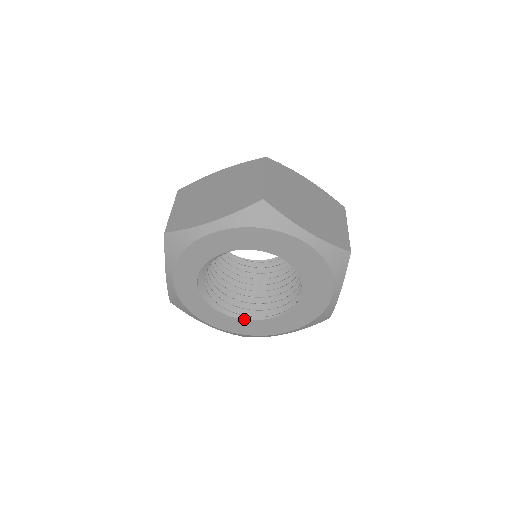
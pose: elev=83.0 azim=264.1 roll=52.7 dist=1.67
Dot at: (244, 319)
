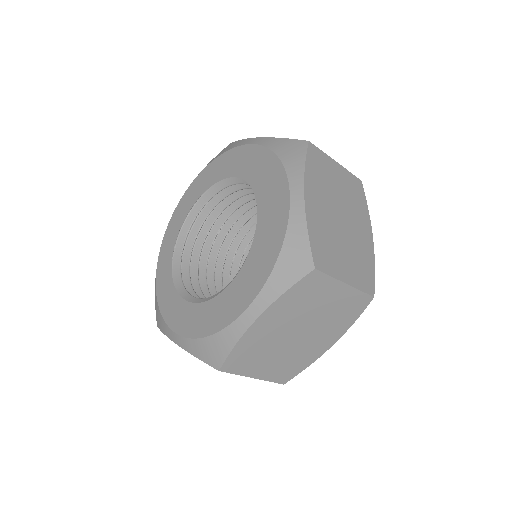
Dot at: occluded
